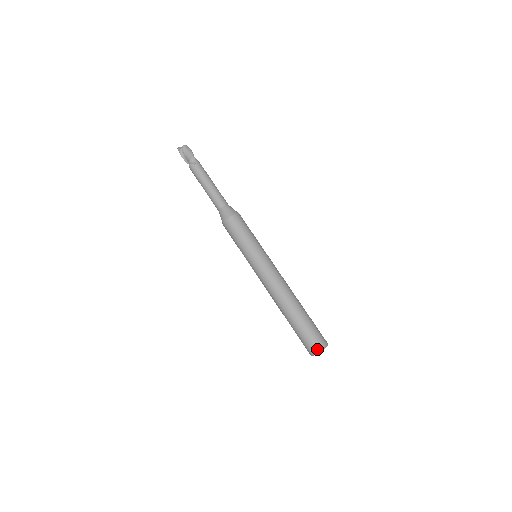
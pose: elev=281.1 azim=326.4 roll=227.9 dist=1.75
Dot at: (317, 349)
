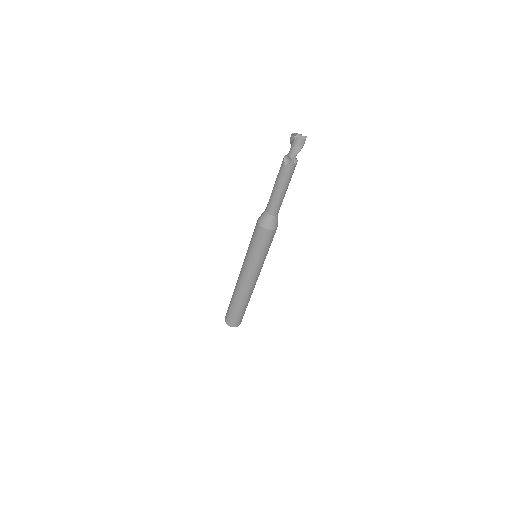
Dot at: (226, 322)
